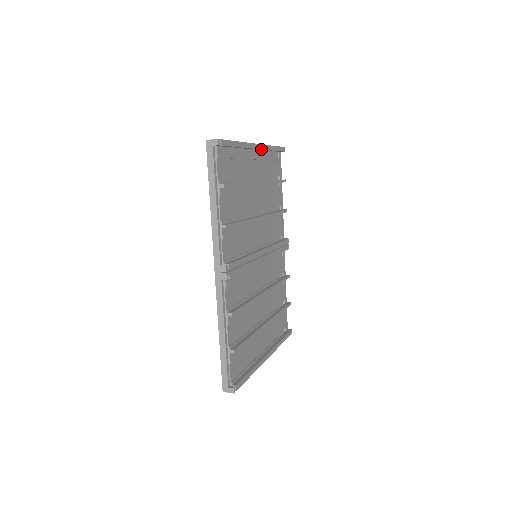
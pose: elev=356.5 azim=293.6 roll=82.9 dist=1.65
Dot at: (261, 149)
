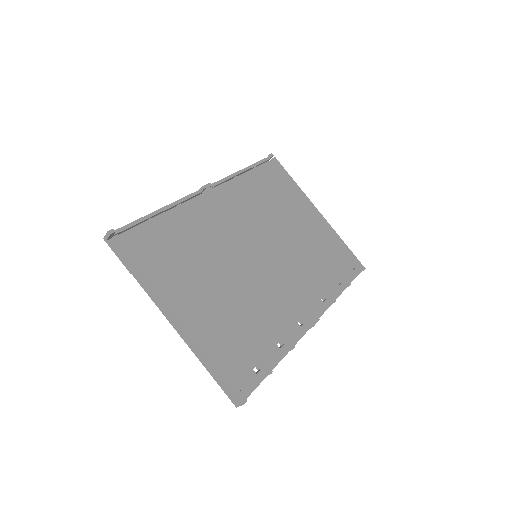
Dot at: (322, 220)
